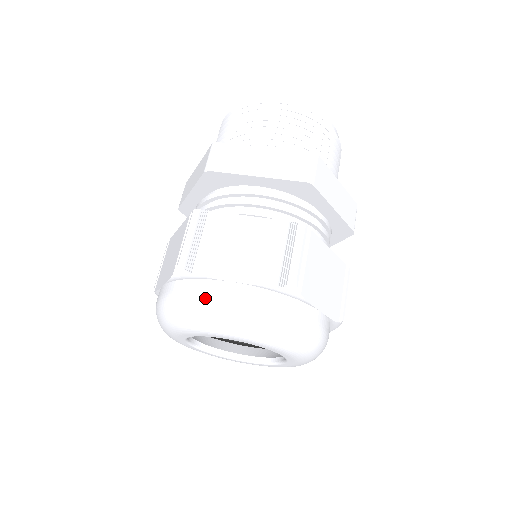
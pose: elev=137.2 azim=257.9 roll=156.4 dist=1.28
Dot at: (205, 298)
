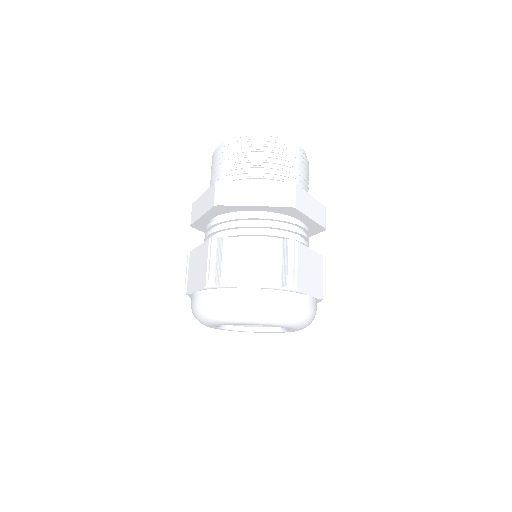
Dot at: (232, 301)
